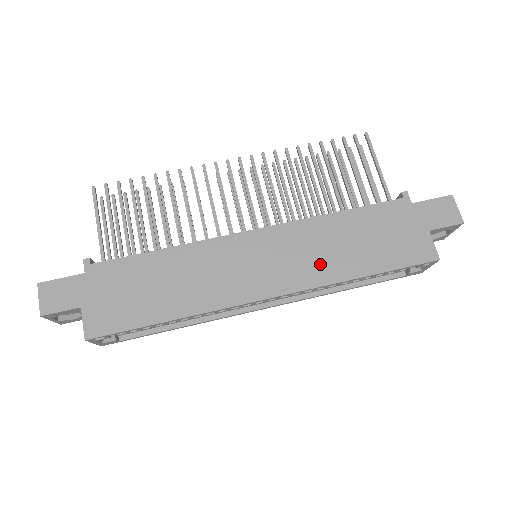
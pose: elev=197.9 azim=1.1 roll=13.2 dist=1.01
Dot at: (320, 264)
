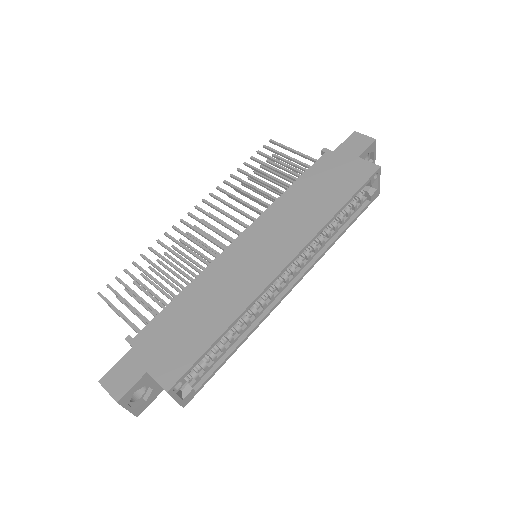
Dot at: (304, 222)
